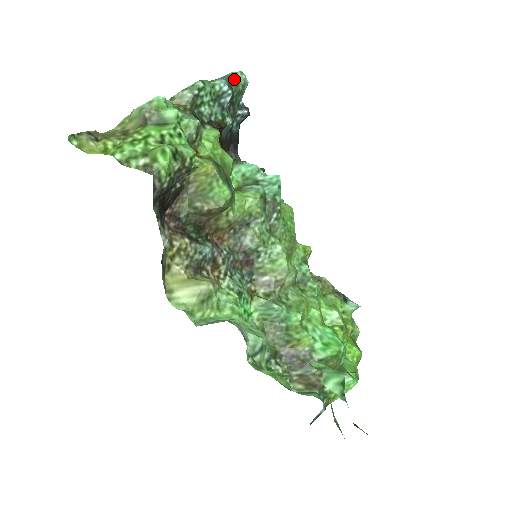
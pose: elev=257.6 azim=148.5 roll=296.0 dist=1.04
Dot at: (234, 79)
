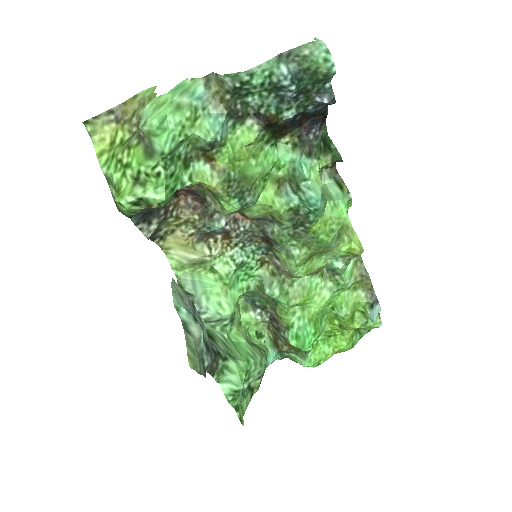
Dot at: (310, 67)
